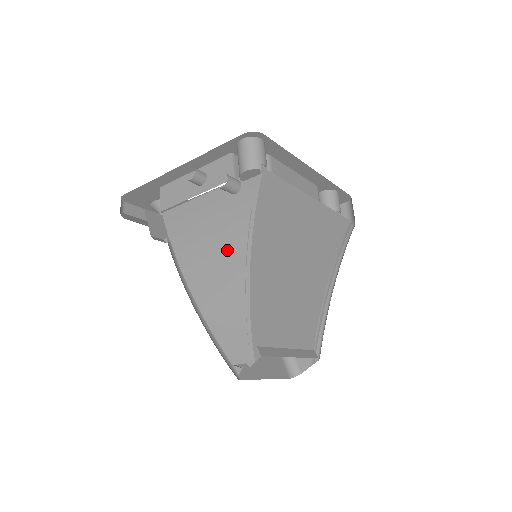
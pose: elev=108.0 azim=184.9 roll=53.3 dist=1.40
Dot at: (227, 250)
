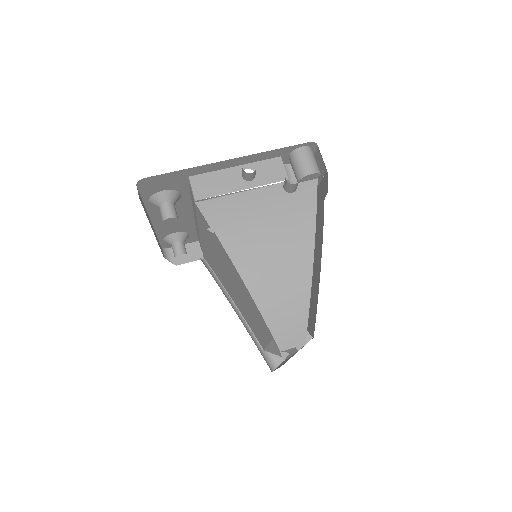
Dot at: (289, 241)
